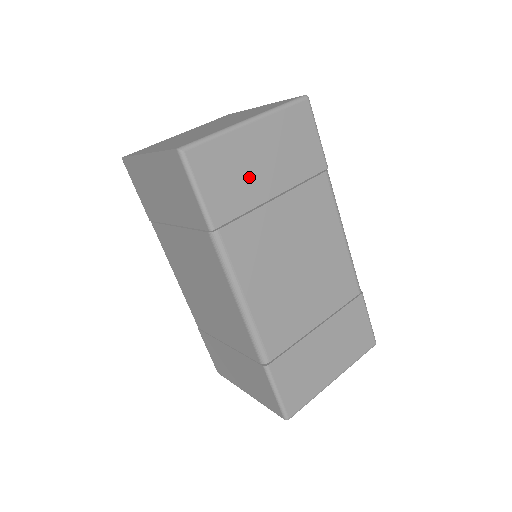
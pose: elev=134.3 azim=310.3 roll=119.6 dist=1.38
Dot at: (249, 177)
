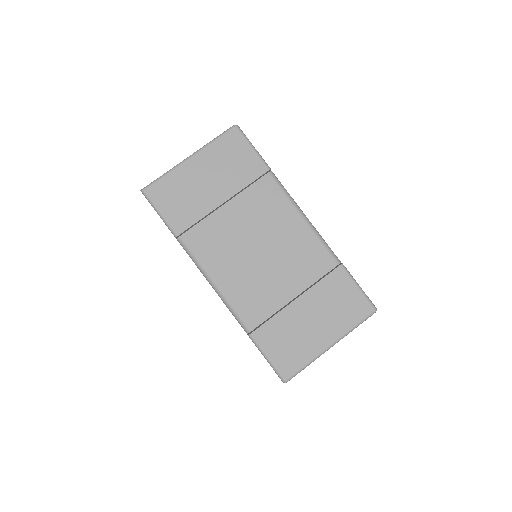
Dot at: (198, 194)
